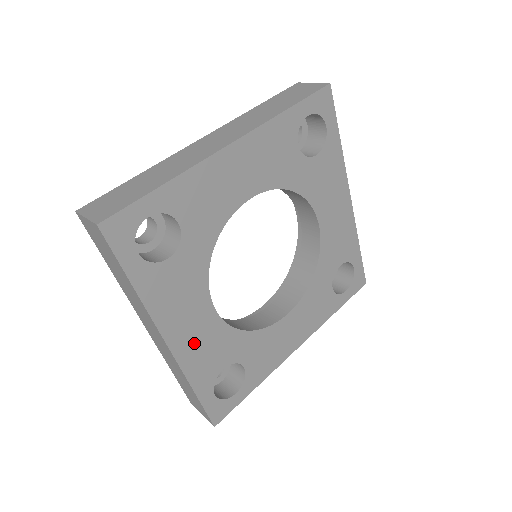
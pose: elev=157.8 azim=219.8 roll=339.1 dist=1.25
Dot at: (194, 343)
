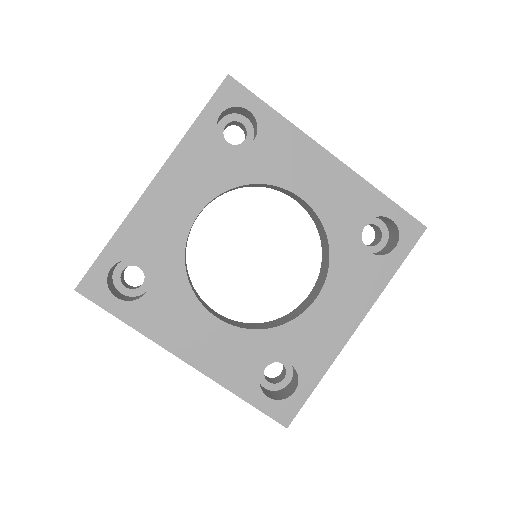
Dot at: (159, 211)
